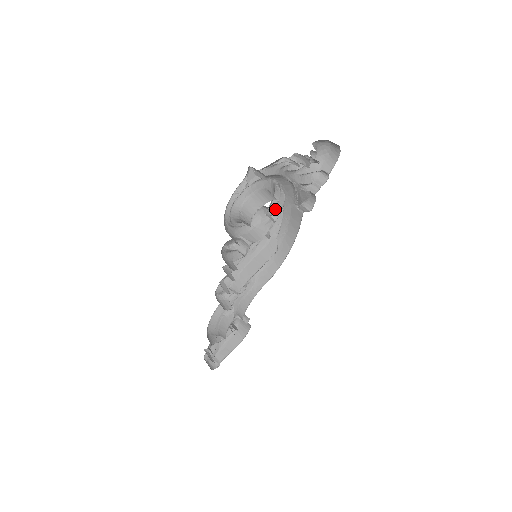
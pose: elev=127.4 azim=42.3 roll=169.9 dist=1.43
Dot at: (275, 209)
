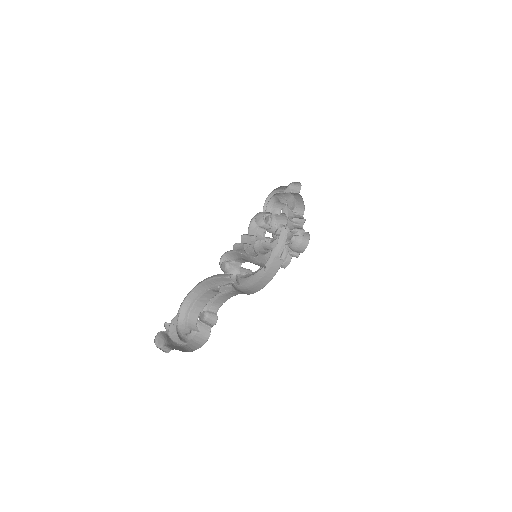
Dot at: (275, 239)
